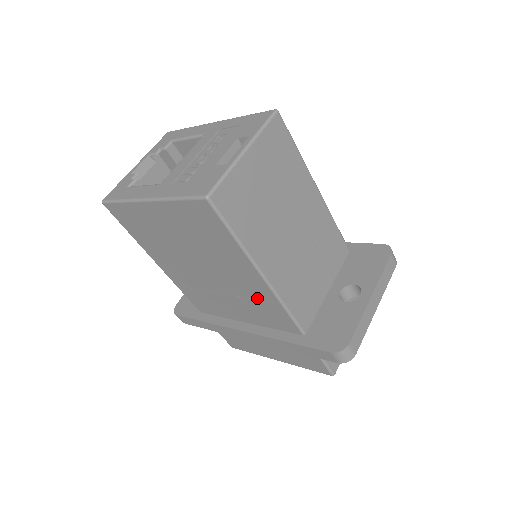
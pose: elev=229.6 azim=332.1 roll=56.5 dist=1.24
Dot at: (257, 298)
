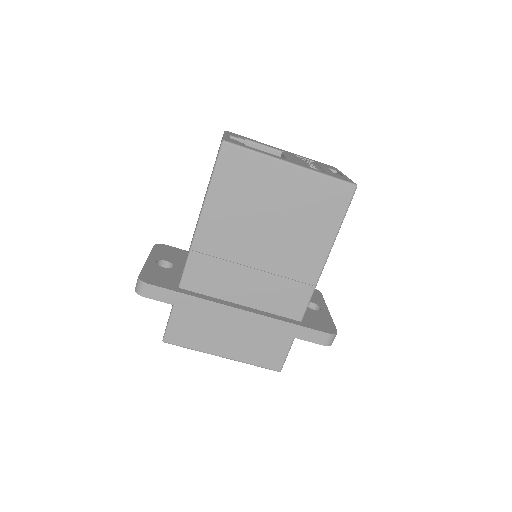
Dot at: (295, 278)
